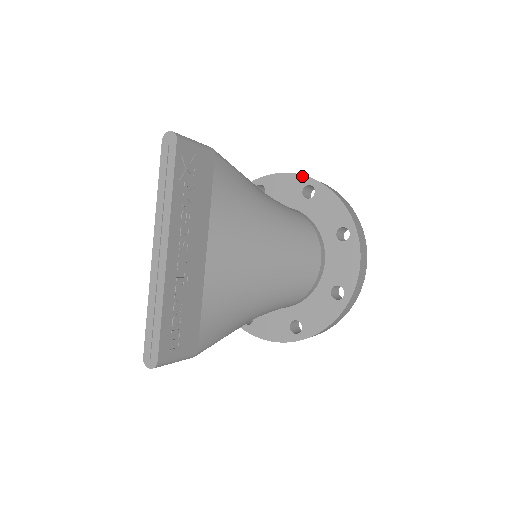
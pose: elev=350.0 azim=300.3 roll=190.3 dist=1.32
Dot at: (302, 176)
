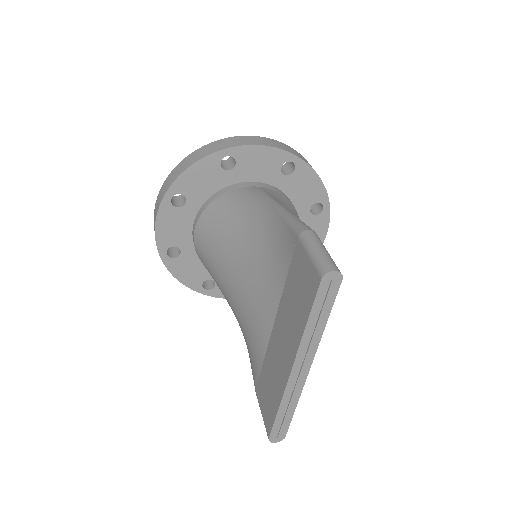
Dot at: (283, 151)
